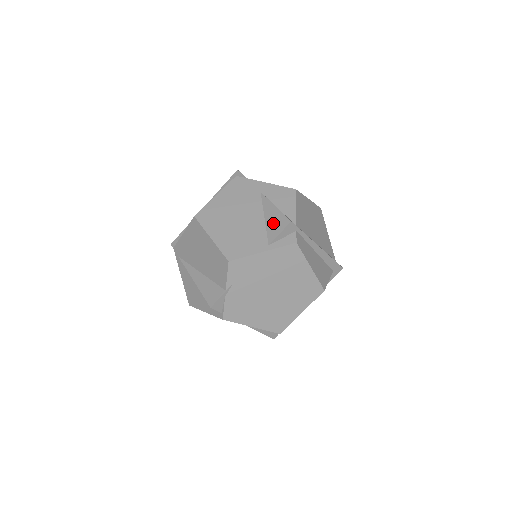
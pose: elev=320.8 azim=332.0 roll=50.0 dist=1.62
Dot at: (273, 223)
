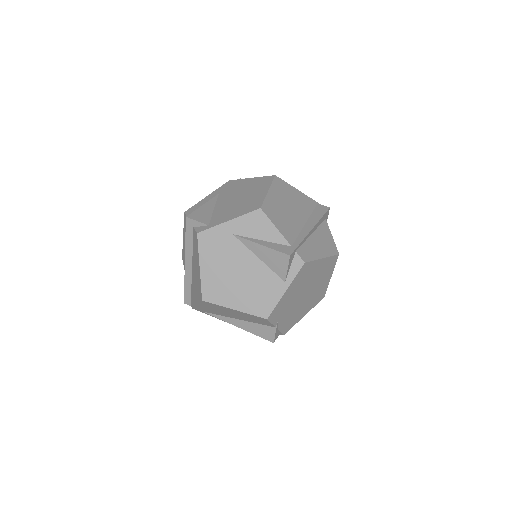
Dot at: (273, 262)
